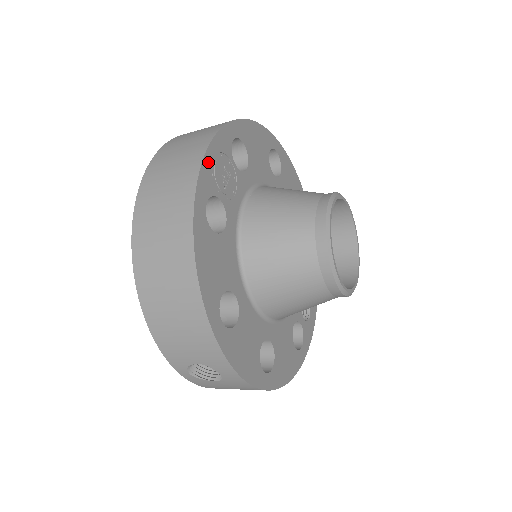
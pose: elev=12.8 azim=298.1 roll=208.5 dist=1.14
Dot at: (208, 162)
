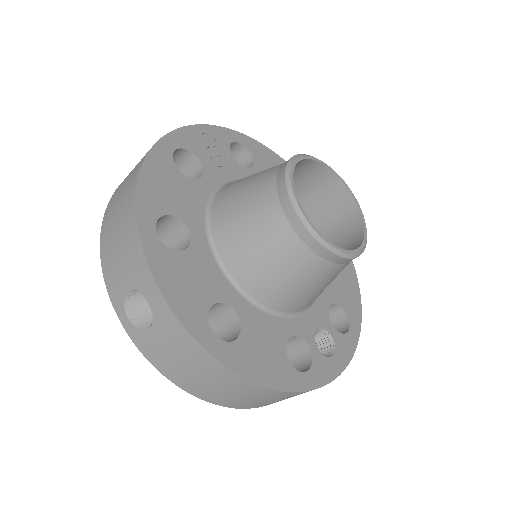
Dot at: (193, 131)
